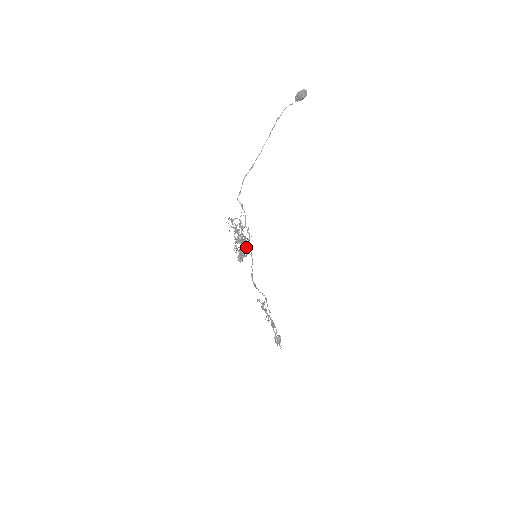
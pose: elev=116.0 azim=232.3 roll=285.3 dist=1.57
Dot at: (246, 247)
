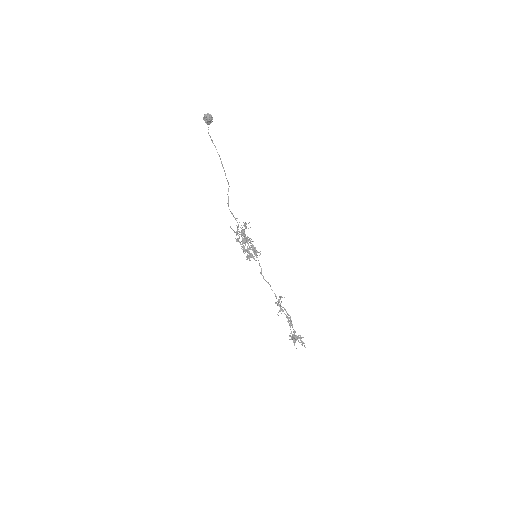
Dot at: (252, 248)
